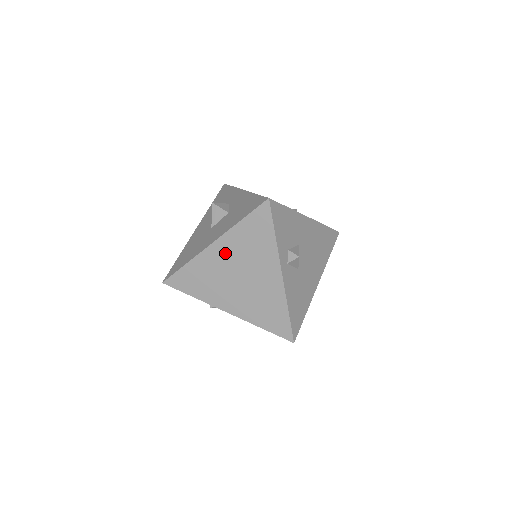
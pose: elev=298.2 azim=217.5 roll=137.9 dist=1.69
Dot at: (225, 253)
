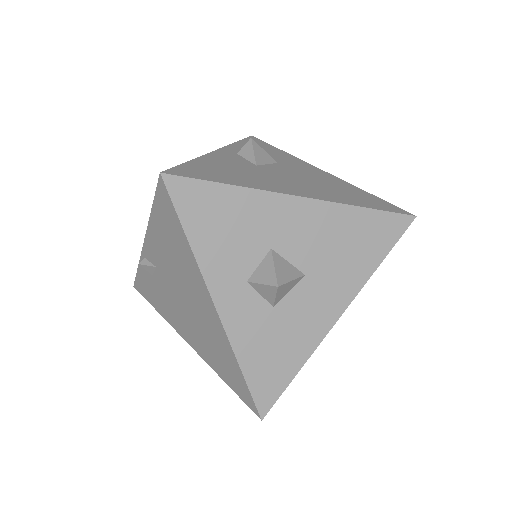
Dot at: occluded
